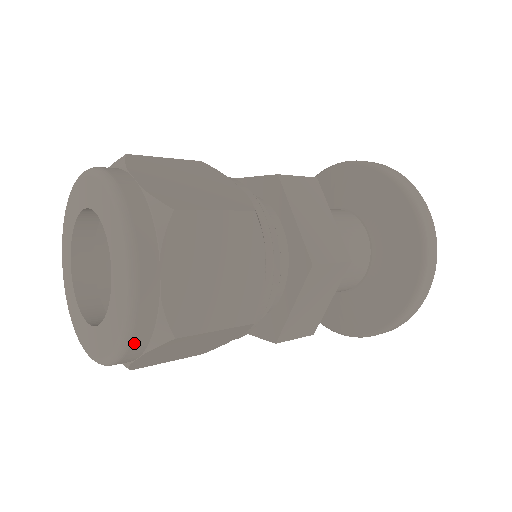
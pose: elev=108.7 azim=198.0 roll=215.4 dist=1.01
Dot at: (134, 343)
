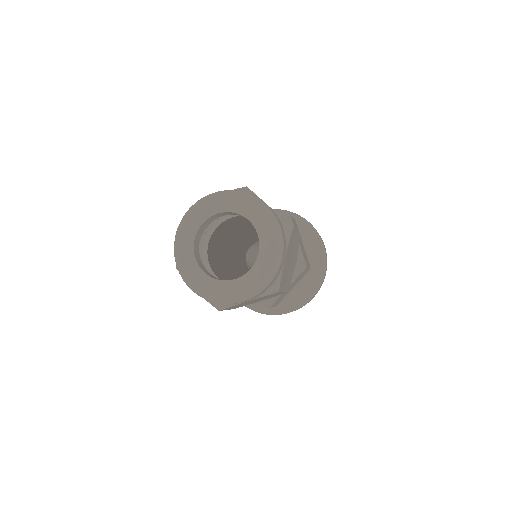
Dot at: (283, 237)
